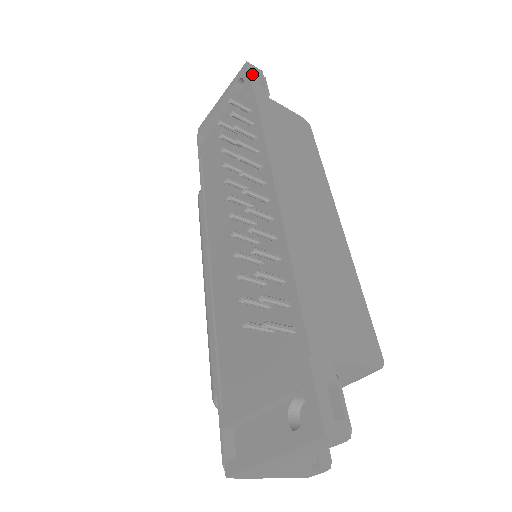
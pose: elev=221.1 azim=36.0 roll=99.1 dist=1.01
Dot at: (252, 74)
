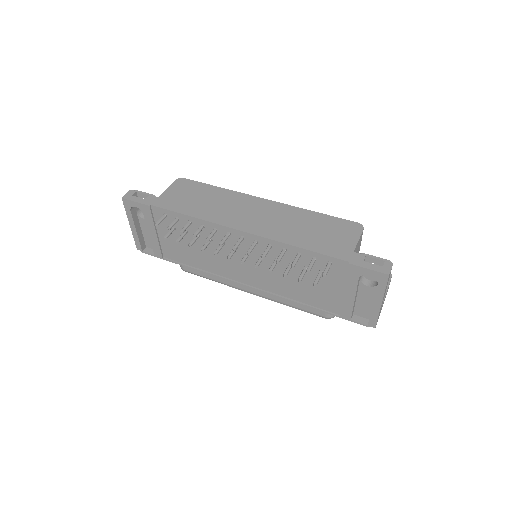
Dot at: (135, 200)
